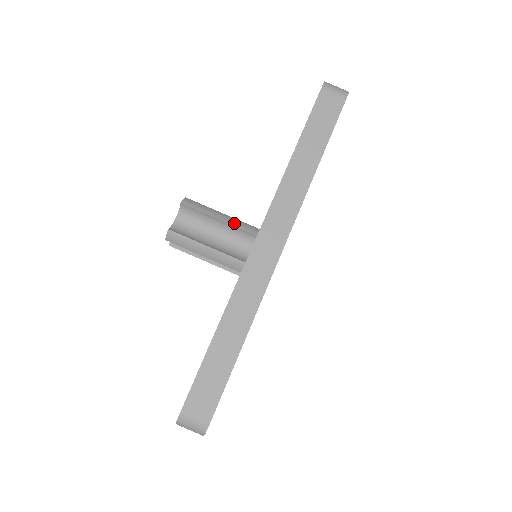
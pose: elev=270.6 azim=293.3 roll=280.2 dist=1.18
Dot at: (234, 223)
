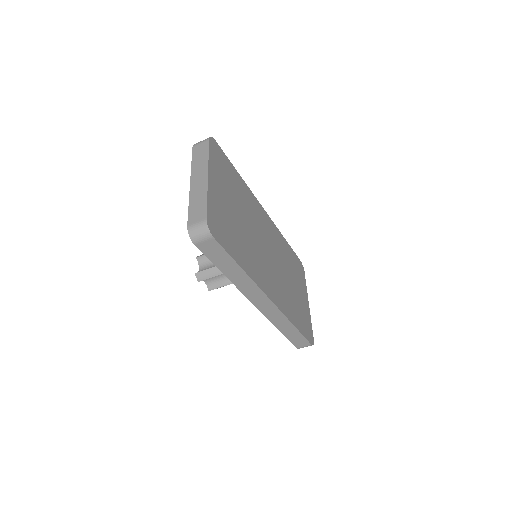
Dot at: occluded
